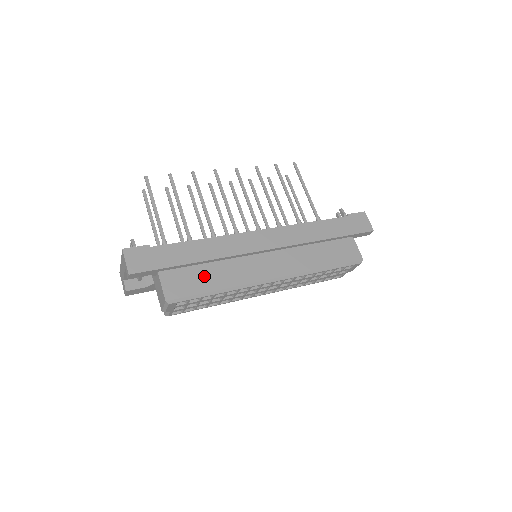
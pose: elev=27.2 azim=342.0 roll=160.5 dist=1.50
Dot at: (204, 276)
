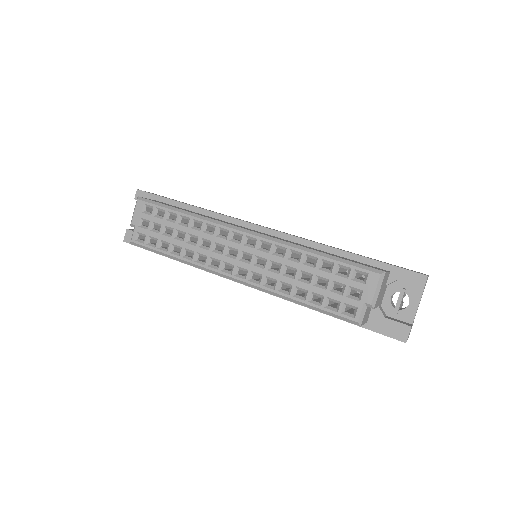
Dot at: (186, 210)
